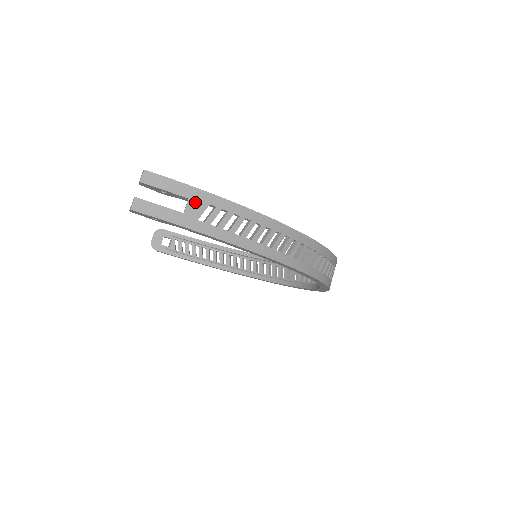
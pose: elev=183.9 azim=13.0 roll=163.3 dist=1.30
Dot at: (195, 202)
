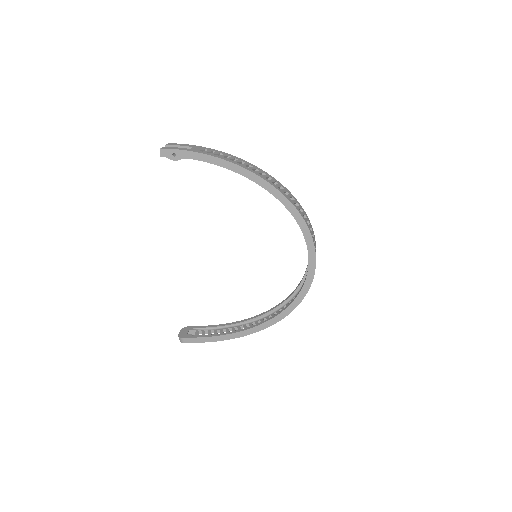
Dot at: (197, 148)
